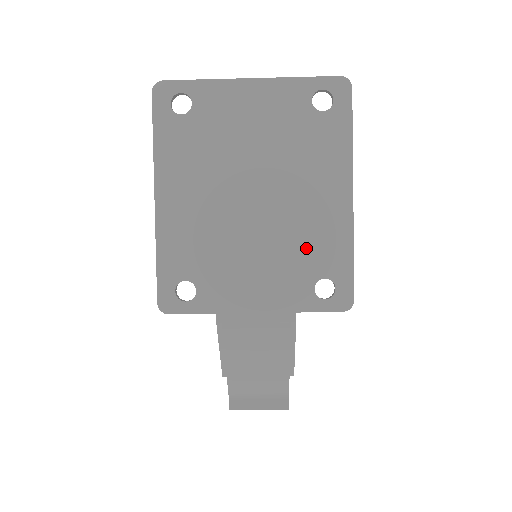
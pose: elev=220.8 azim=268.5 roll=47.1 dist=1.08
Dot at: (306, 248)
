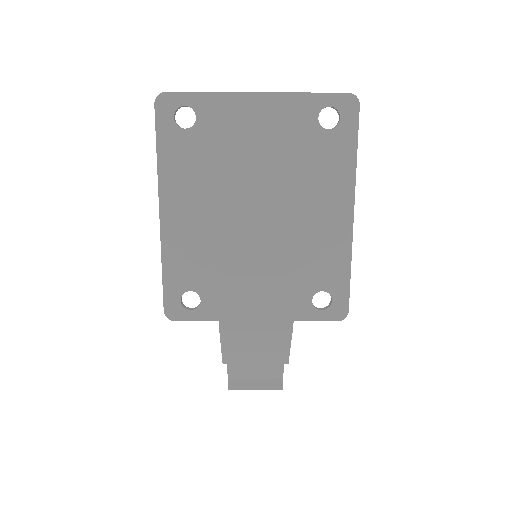
Dot at: (306, 263)
